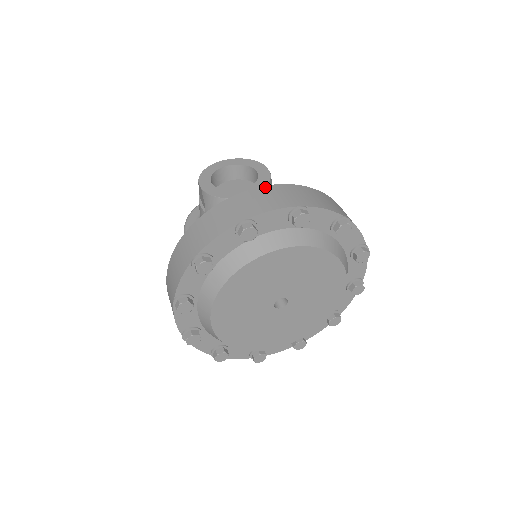
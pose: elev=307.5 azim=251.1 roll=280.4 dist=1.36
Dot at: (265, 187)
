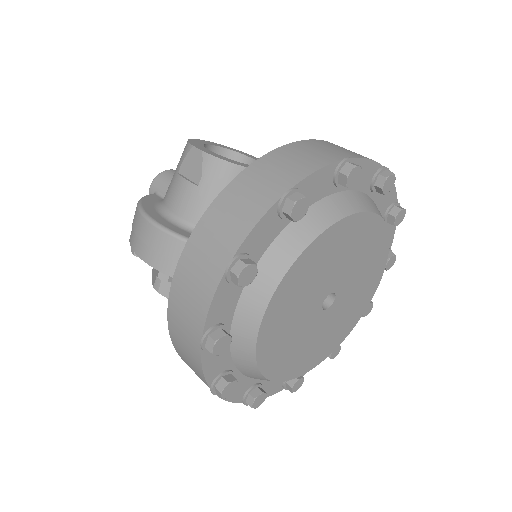
Dot at: occluded
